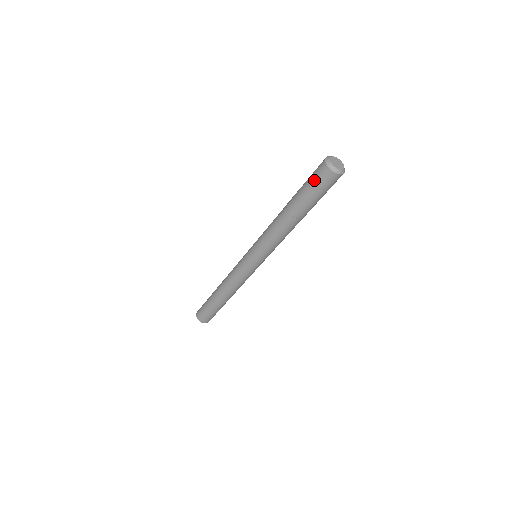
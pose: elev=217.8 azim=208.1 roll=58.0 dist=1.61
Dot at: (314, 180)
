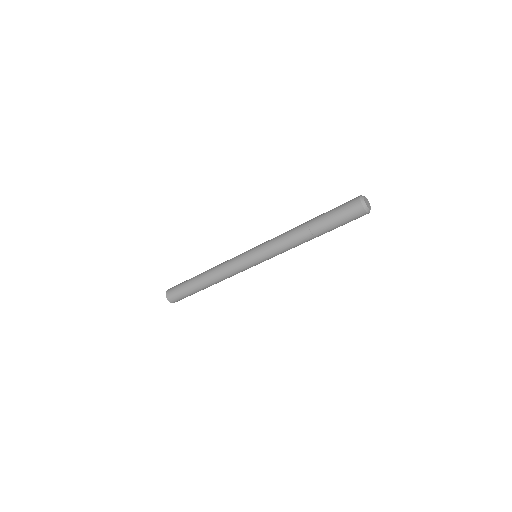
Dot at: (347, 215)
